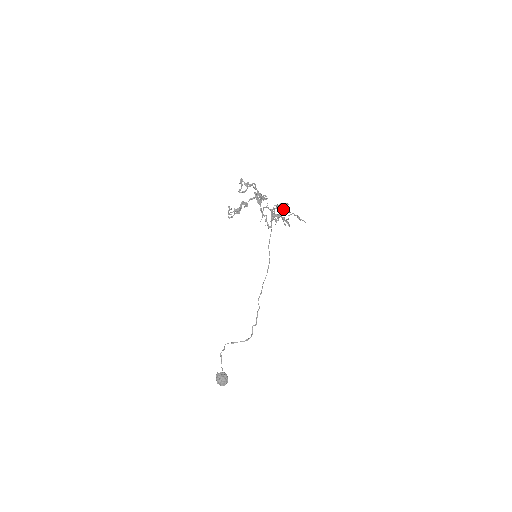
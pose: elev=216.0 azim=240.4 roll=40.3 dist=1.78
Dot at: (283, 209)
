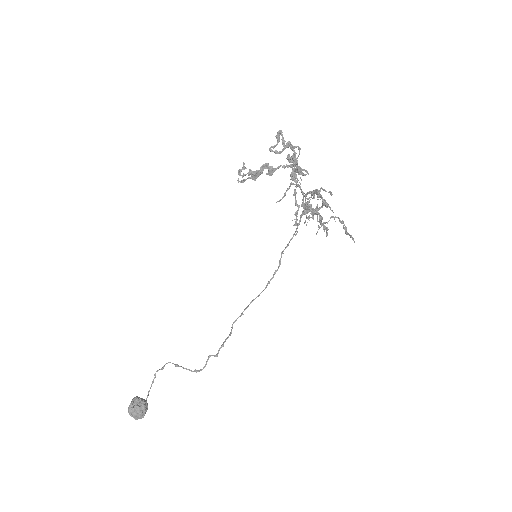
Dot at: (324, 201)
